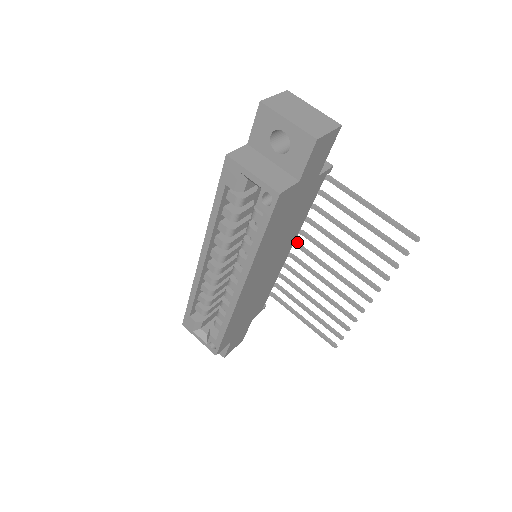
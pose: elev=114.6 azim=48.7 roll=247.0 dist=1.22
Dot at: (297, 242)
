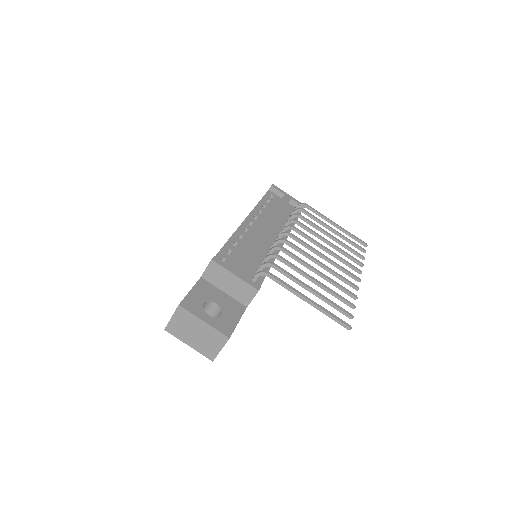
Dot at: (288, 234)
